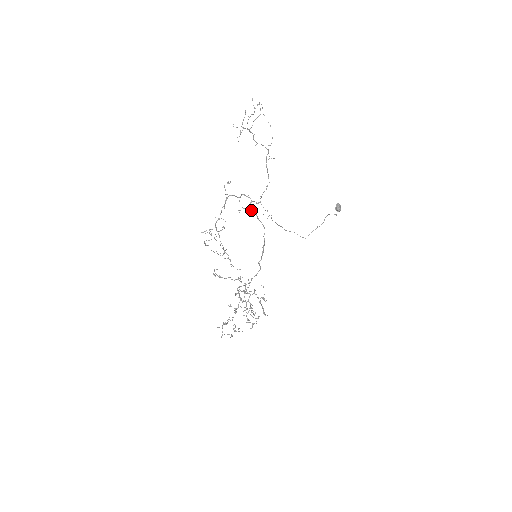
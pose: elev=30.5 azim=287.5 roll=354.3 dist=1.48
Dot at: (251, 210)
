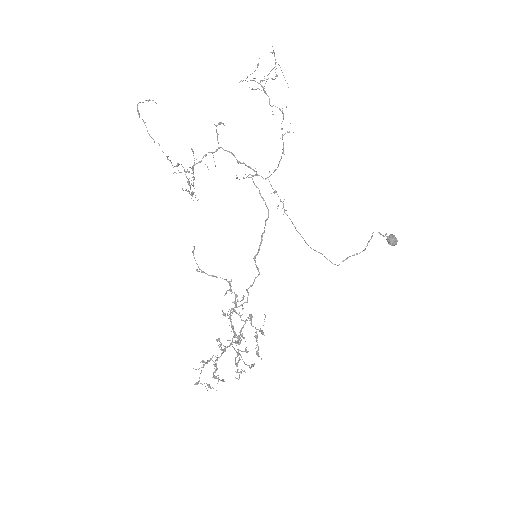
Dot at: occluded
